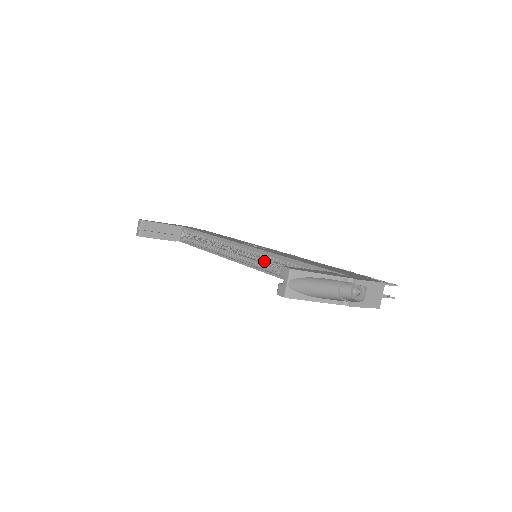
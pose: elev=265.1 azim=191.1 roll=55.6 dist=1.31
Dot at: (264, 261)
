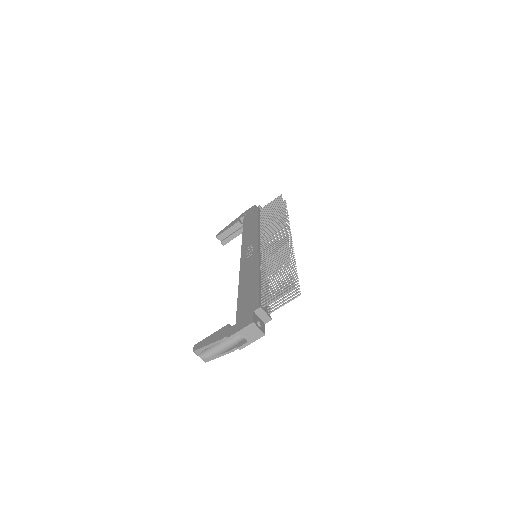
Dot at: occluded
